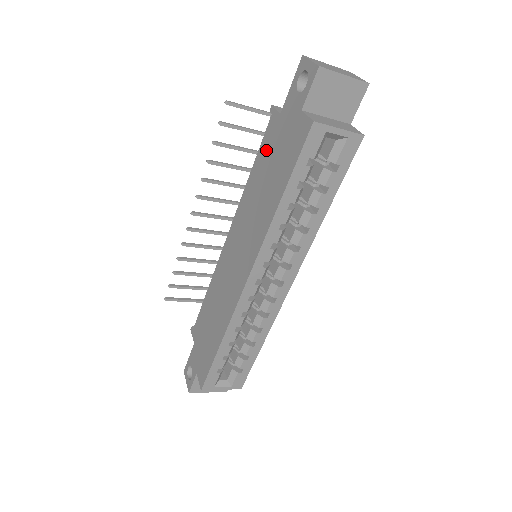
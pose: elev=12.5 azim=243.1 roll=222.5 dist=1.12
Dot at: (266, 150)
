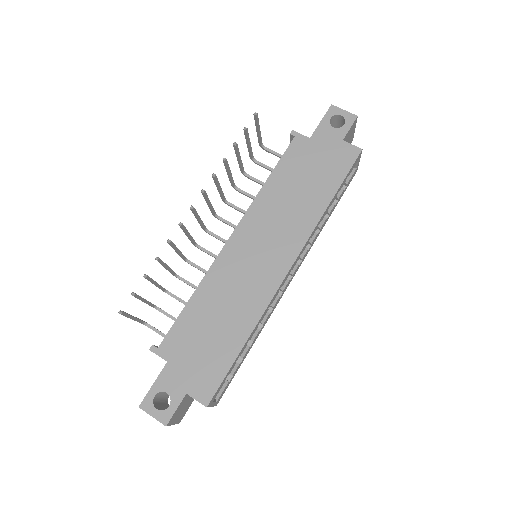
Dot at: (294, 162)
